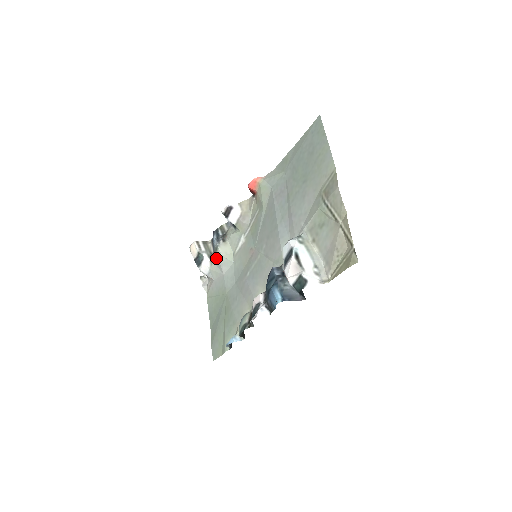
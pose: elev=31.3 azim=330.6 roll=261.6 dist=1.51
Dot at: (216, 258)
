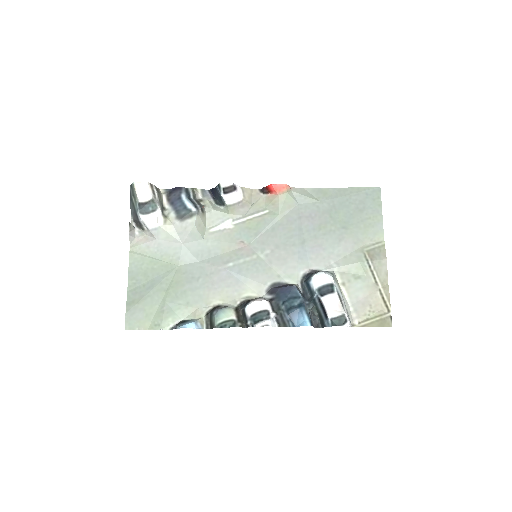
Dot at: (183, 223)
